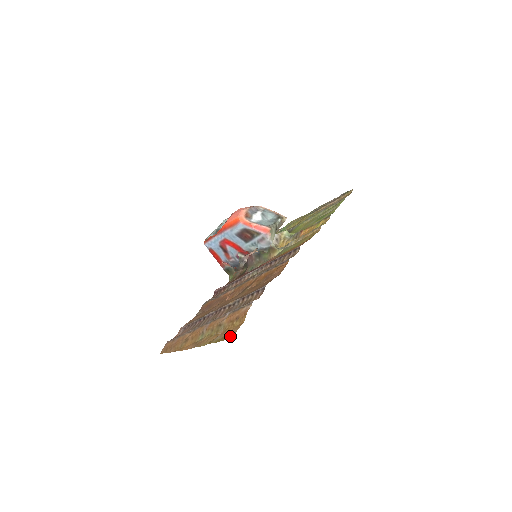
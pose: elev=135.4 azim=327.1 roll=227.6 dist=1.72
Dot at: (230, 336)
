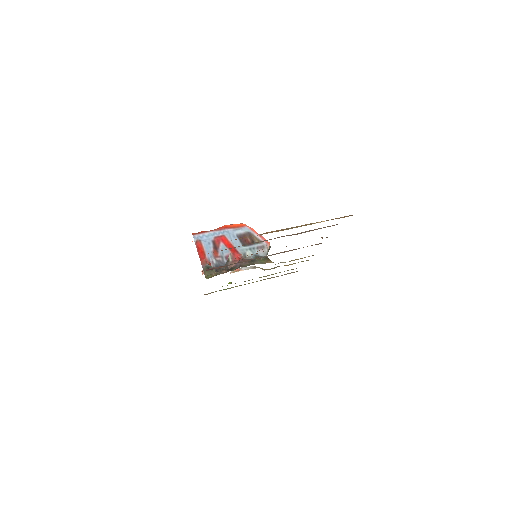
Dot at: occluded
